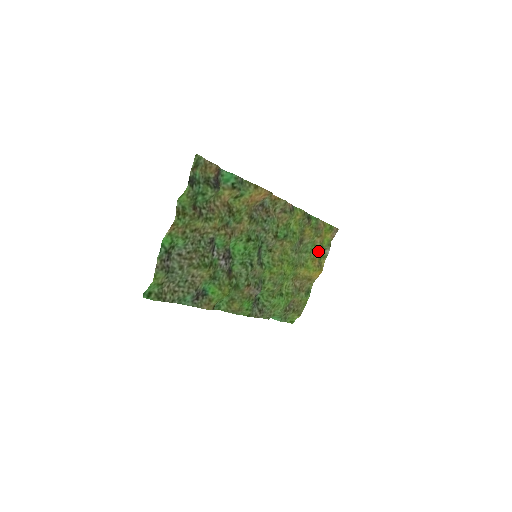
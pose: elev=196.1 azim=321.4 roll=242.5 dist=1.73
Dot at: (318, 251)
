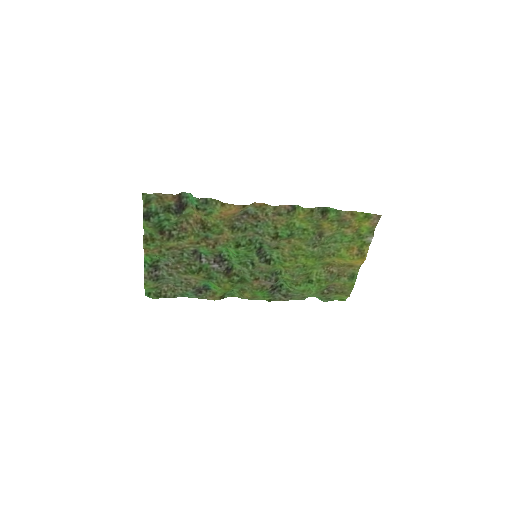
Dot at: (354, 240)
